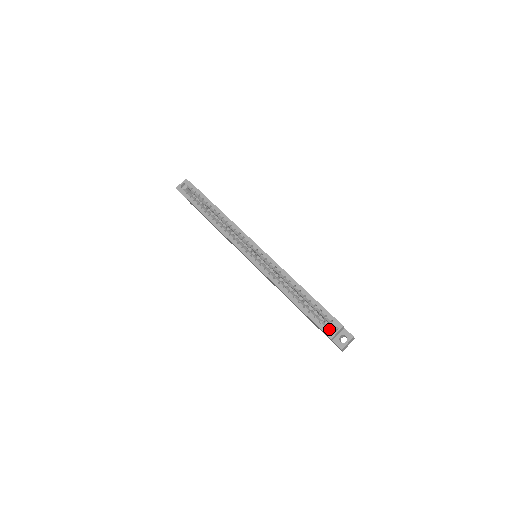
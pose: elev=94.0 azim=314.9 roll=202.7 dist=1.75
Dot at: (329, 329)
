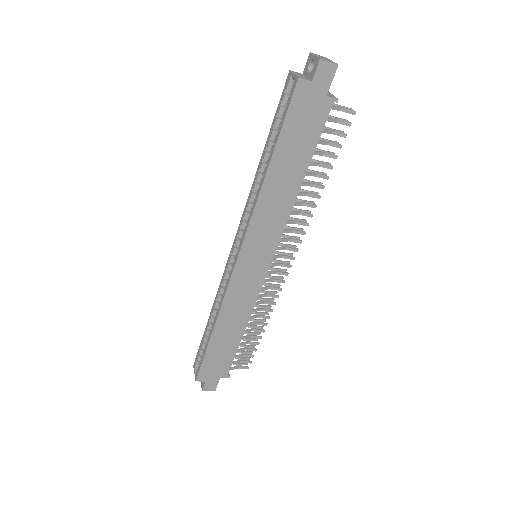
Dot at: (291, 90)
